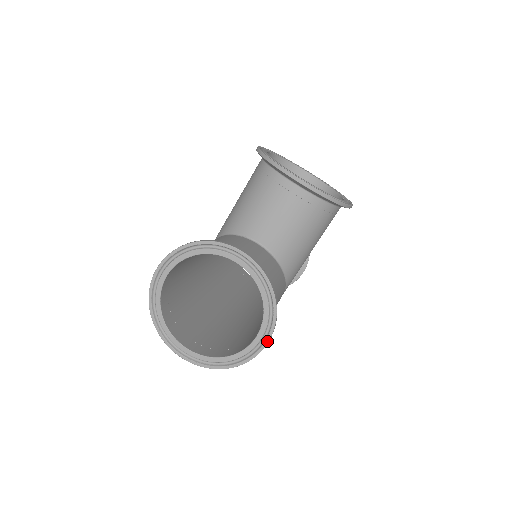
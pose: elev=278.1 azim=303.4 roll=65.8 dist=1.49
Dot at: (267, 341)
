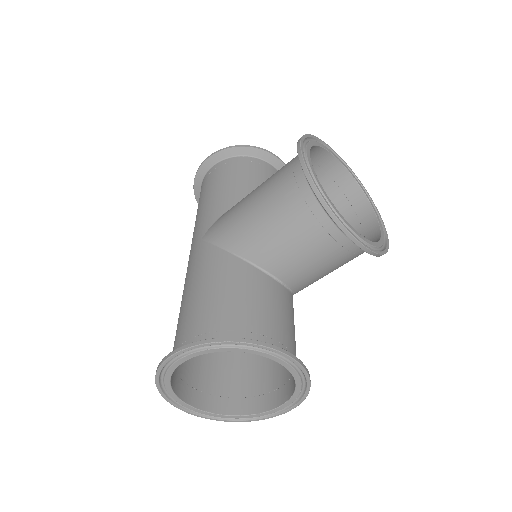
Dot at: (286, 412)
